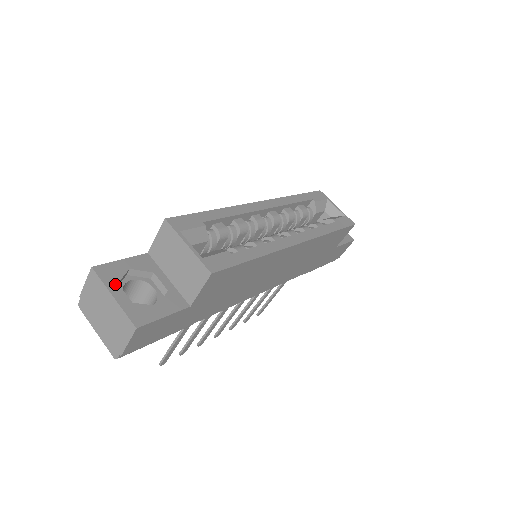
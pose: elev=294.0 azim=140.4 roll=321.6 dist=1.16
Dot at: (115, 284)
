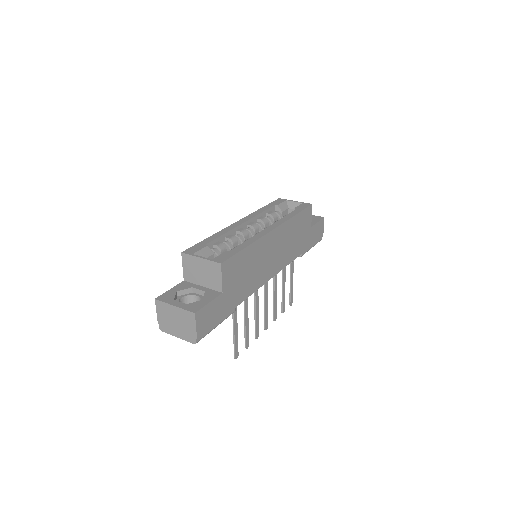
Dot at: (172, 301)
